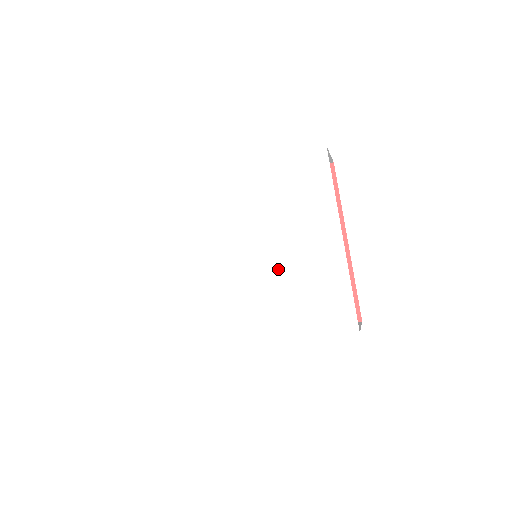
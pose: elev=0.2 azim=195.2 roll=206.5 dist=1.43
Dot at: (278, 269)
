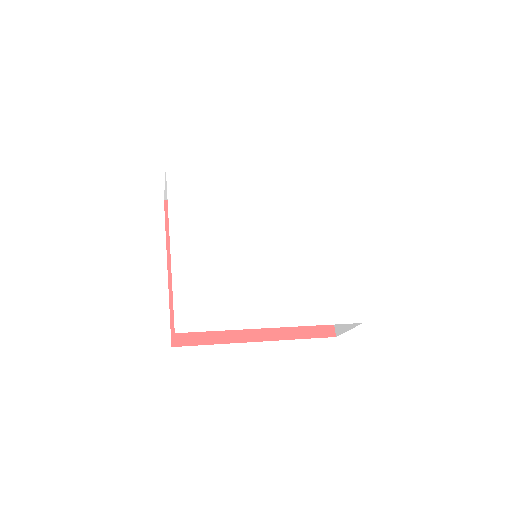
Dot at: (293, 259)
